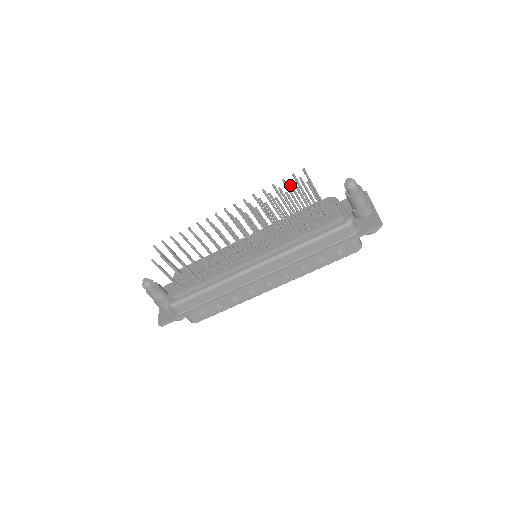
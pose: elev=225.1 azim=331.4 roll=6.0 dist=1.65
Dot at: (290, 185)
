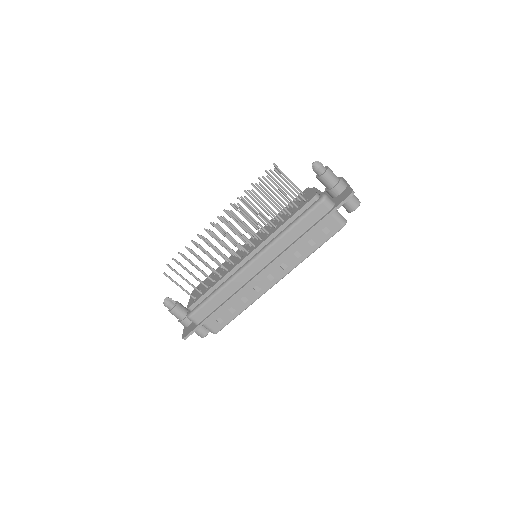
Dot at: (263, 178)
